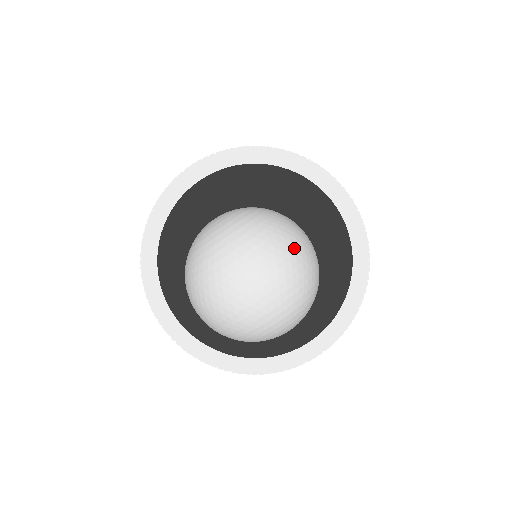
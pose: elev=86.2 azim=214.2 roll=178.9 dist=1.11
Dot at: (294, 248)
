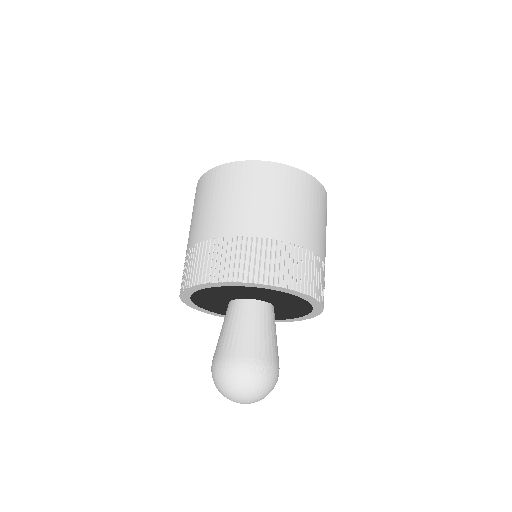
Dot at: (252, 391)
